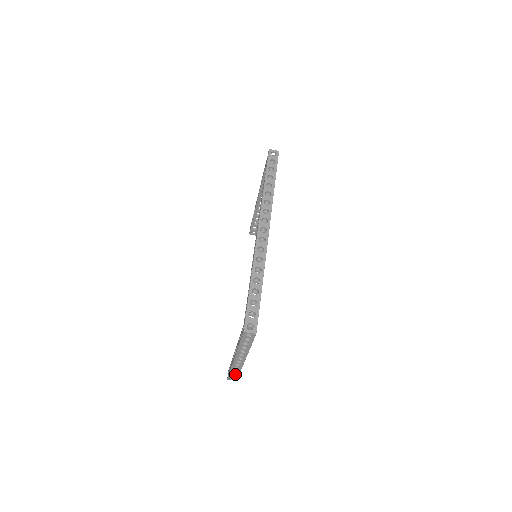
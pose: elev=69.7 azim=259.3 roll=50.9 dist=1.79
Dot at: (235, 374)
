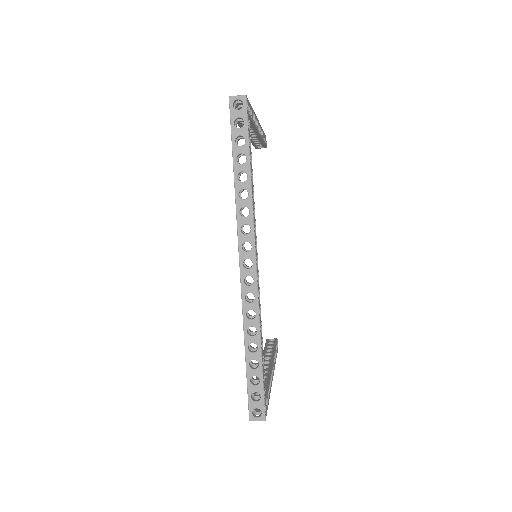
Dot at: occluded
